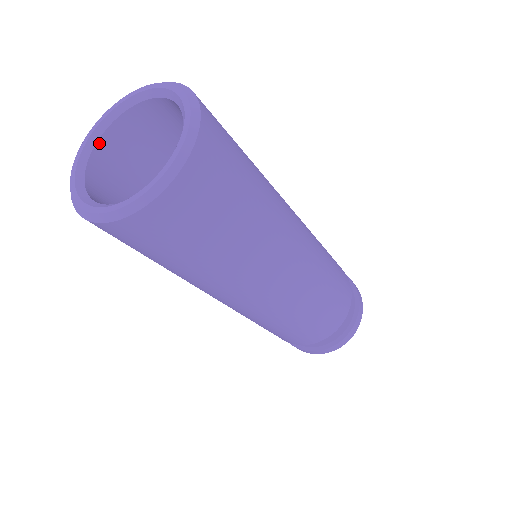
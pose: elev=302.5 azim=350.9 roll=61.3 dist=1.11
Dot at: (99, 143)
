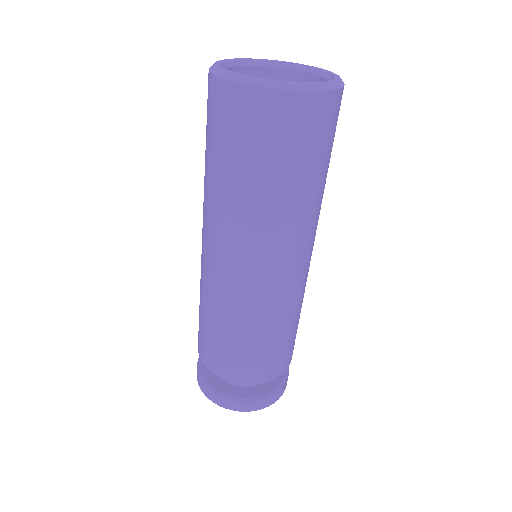
Dot at: occluded
